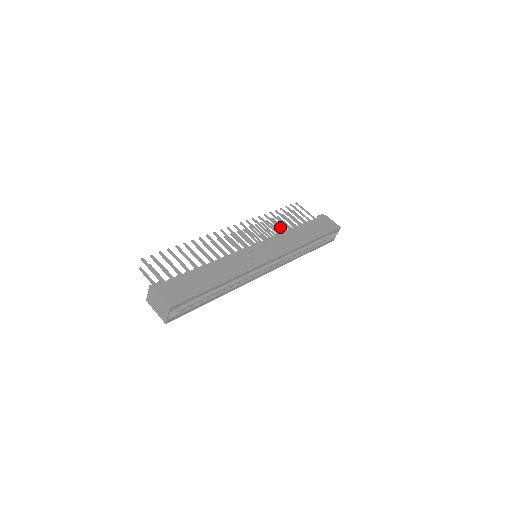
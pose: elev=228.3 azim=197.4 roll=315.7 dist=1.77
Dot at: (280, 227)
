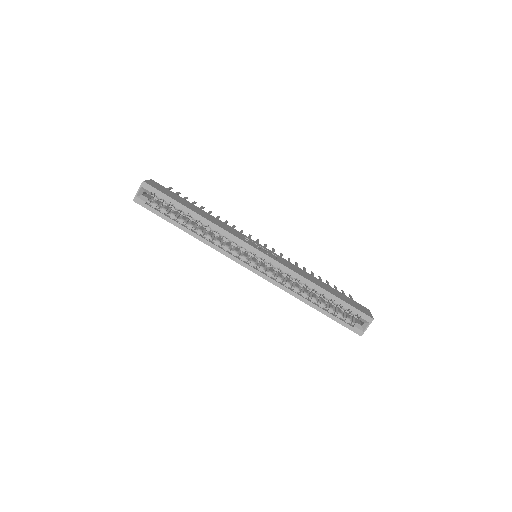
Dot at: occluded
